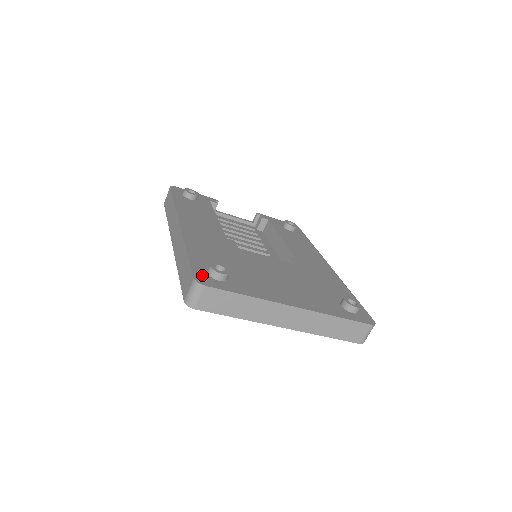
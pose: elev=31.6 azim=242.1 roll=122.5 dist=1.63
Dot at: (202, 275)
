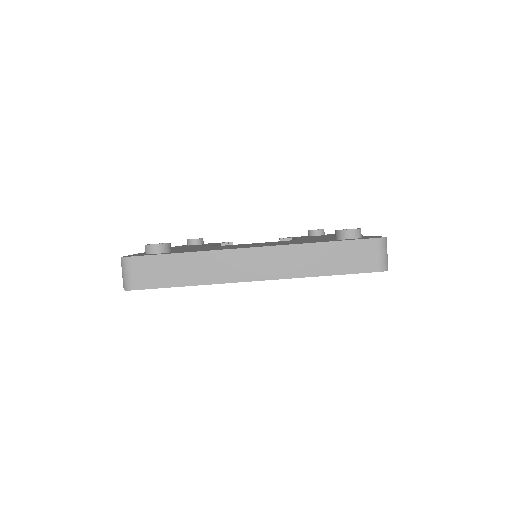
Dot at: (136, 255)
